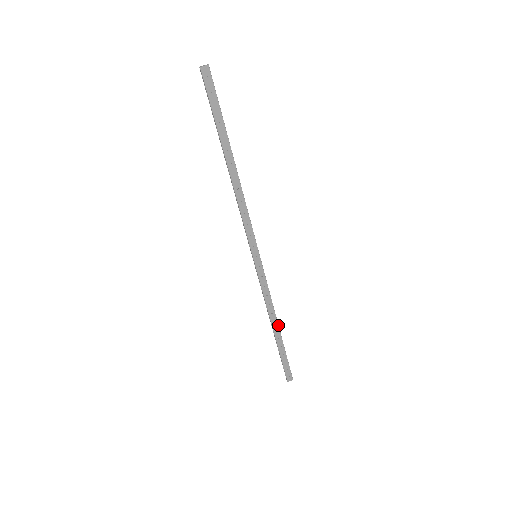
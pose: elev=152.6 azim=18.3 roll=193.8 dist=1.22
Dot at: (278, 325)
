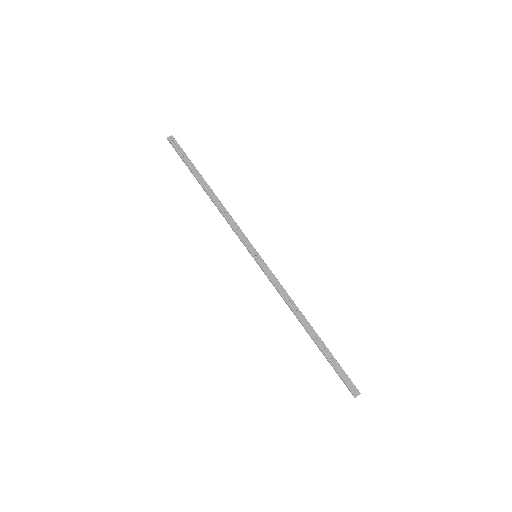
Dot at: (309, 323)
